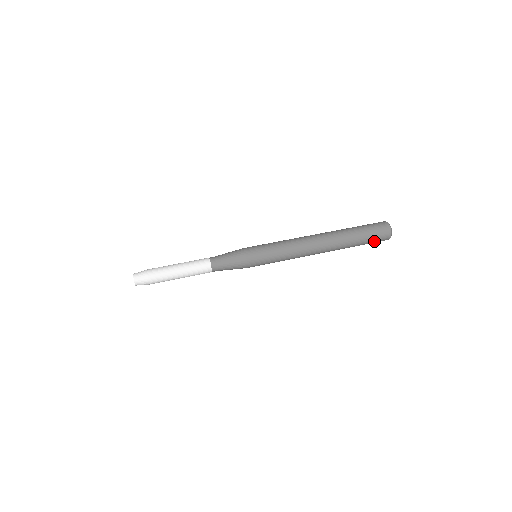
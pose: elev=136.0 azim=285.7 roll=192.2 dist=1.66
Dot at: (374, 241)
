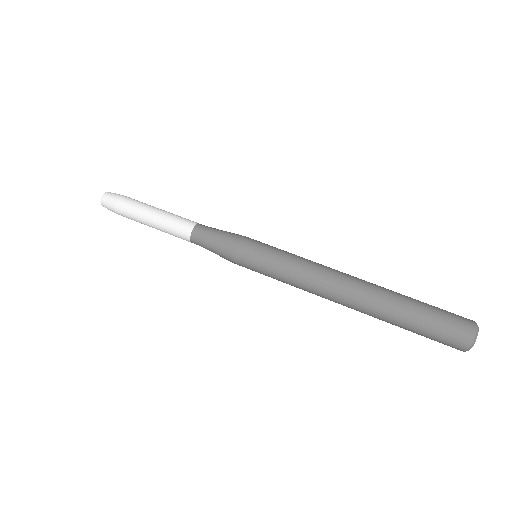
Dot at: (437, 339)
